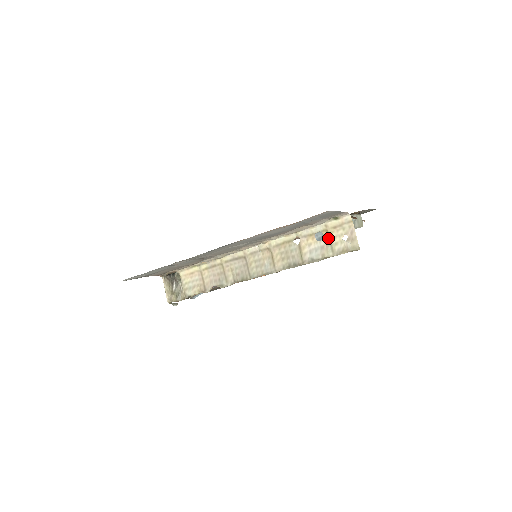
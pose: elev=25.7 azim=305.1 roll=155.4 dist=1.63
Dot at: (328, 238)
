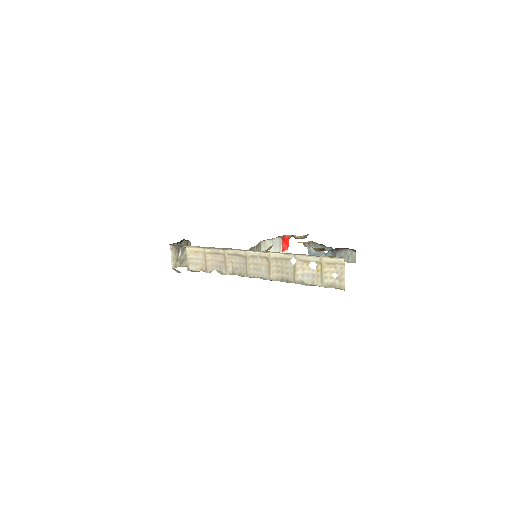
Dot at: (320, 270)
